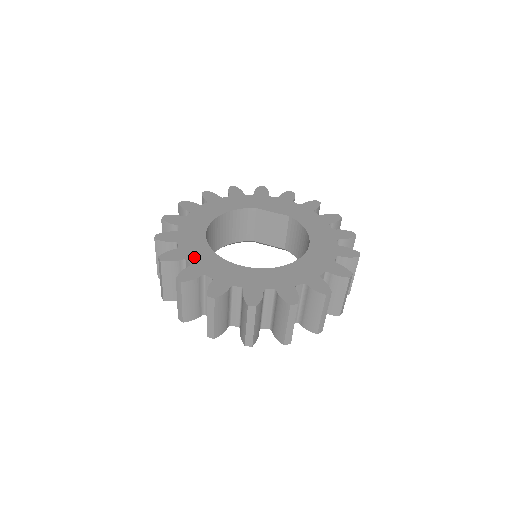
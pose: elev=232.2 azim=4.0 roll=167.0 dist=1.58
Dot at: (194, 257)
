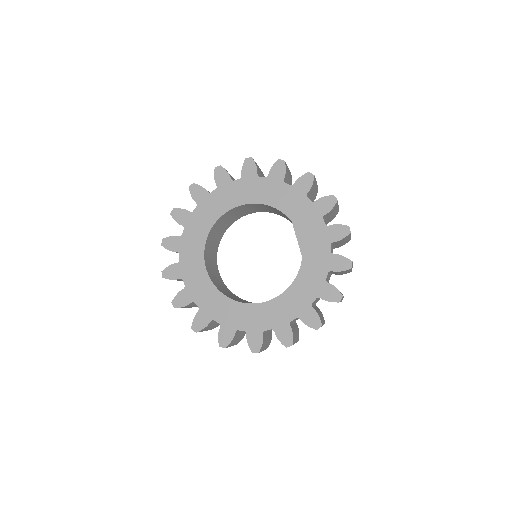
Dot at: (190, 231)
